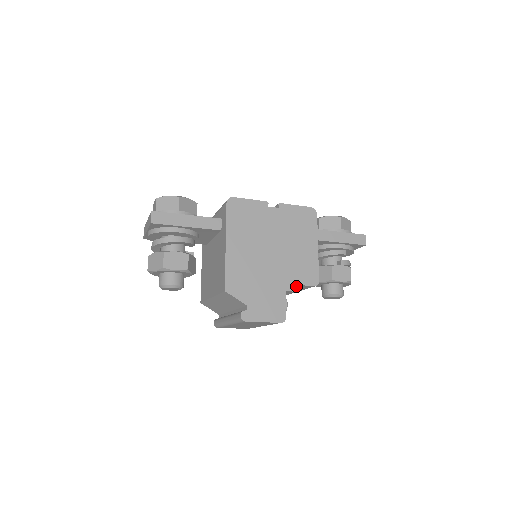
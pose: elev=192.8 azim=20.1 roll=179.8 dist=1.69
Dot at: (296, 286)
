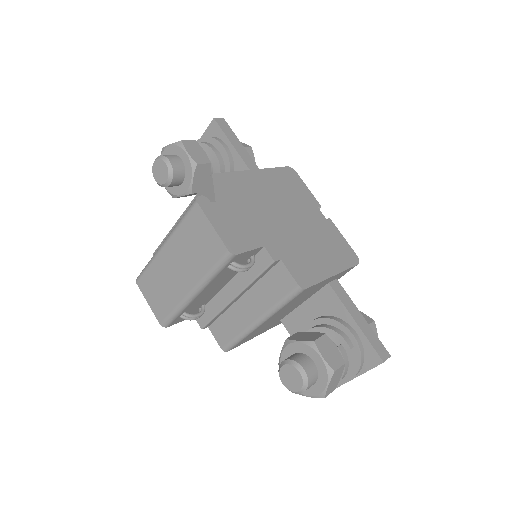
Dot at: (279, 259)
